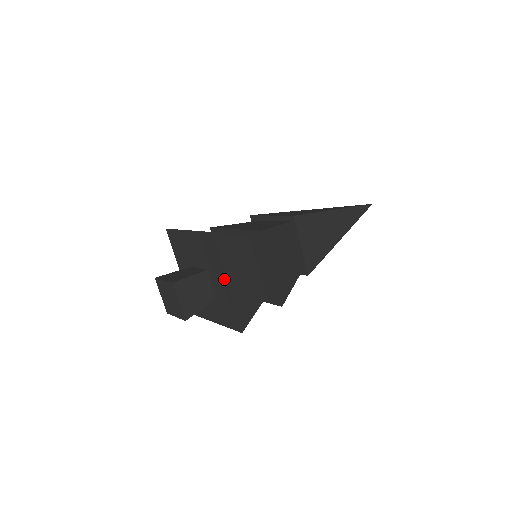
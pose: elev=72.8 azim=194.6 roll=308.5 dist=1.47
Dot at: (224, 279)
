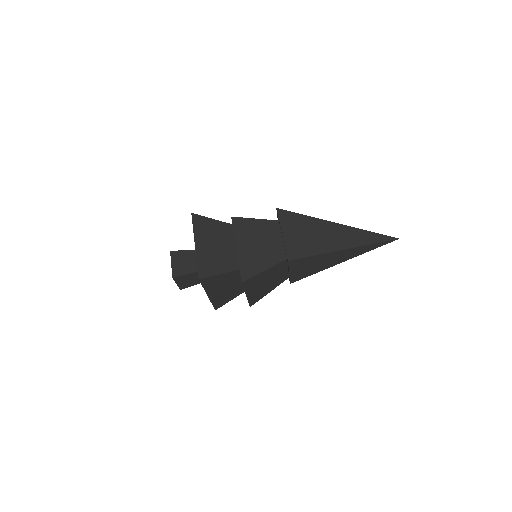
Dot at: occluded
